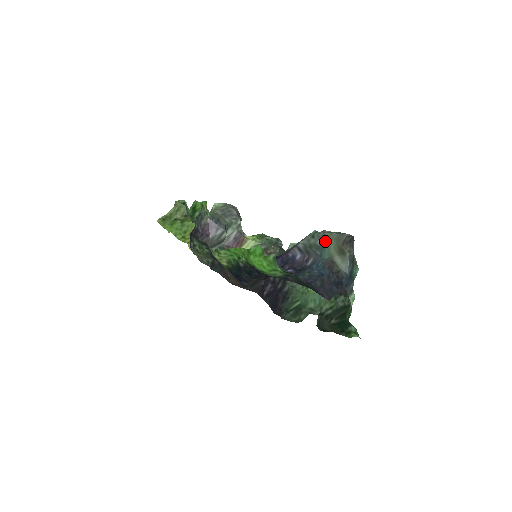
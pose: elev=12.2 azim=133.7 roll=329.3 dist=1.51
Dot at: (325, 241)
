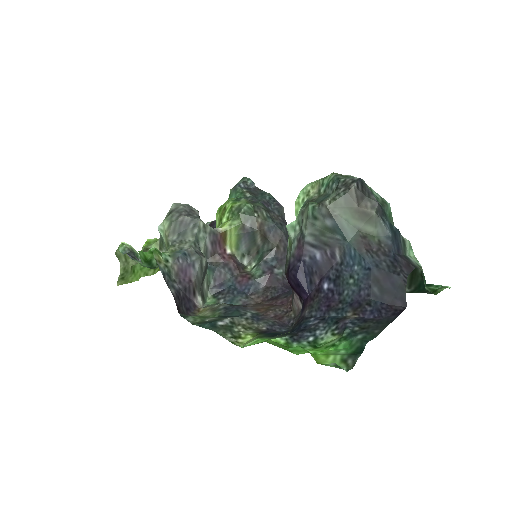
Dot at: (335, 217)
